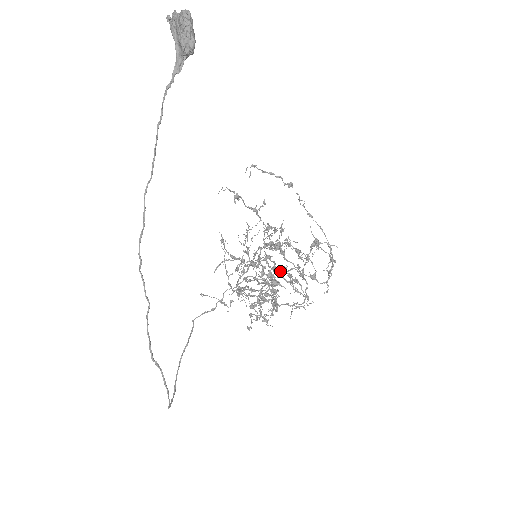
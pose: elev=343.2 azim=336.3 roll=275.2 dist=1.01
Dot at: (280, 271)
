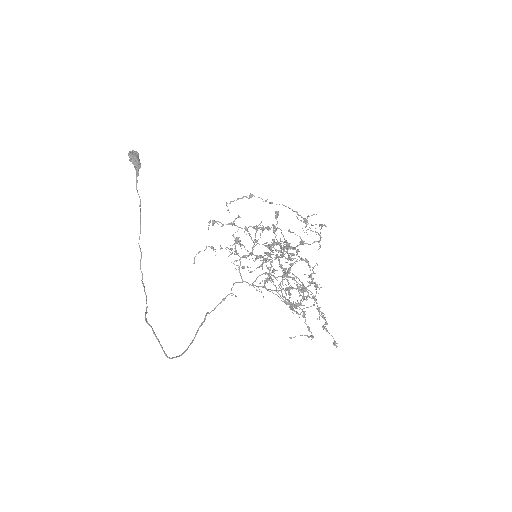
Dot at: occluded
